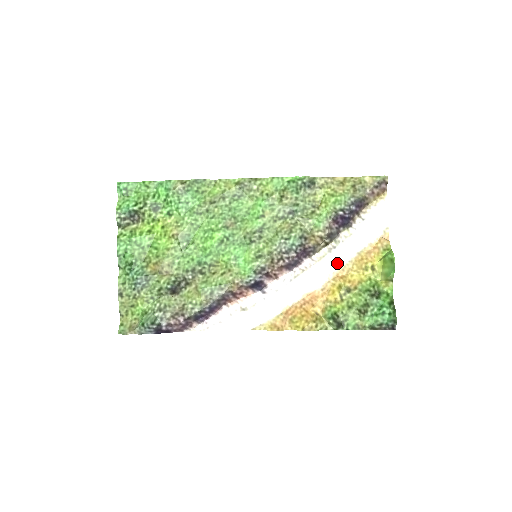
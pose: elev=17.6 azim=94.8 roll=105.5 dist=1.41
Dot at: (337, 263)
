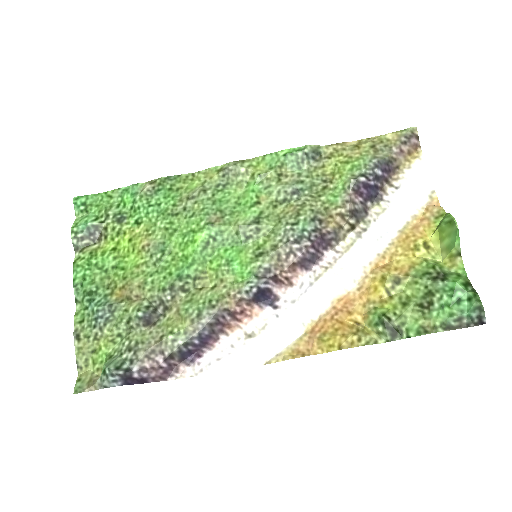
Dot at: (373, 250)
